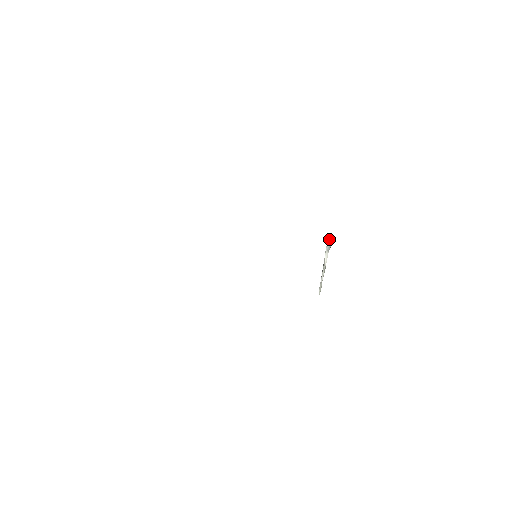
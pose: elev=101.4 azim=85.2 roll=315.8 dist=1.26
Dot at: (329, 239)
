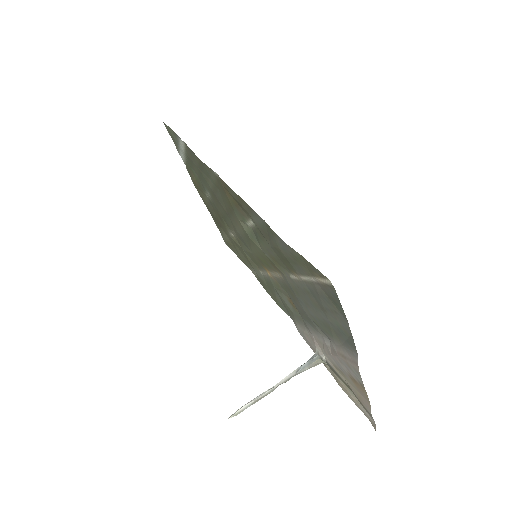
Dot at: (313, 357)
